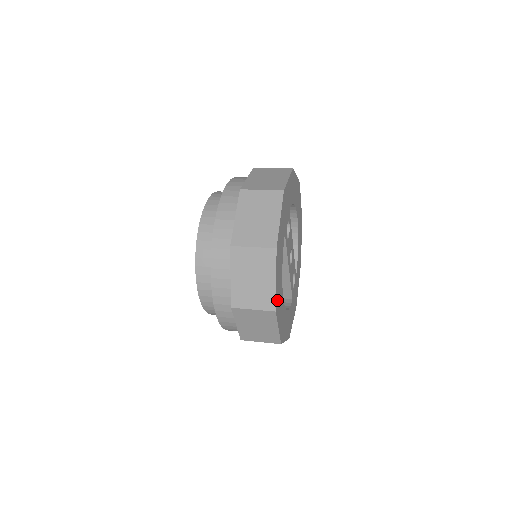
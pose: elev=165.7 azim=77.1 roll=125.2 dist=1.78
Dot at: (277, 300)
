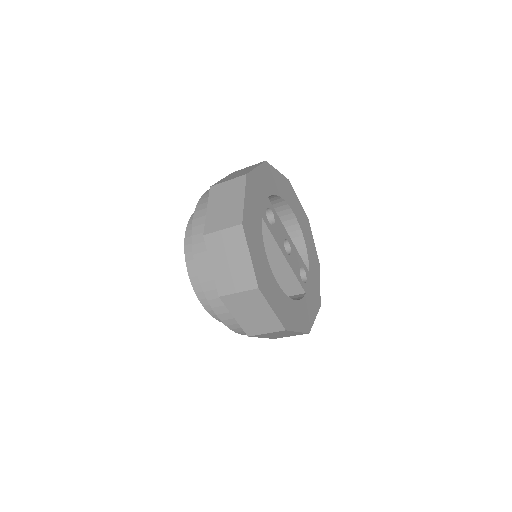
Dot at: (260, 278)
